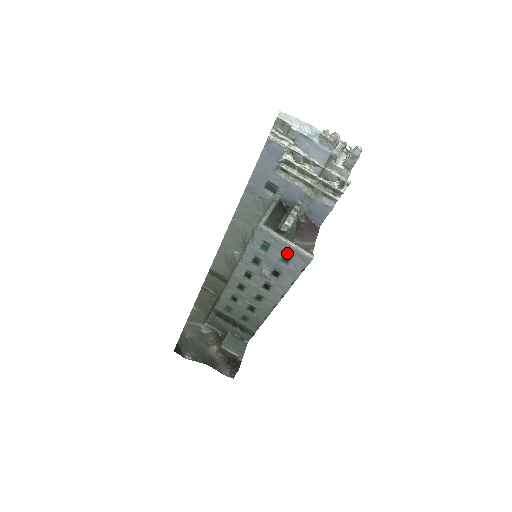
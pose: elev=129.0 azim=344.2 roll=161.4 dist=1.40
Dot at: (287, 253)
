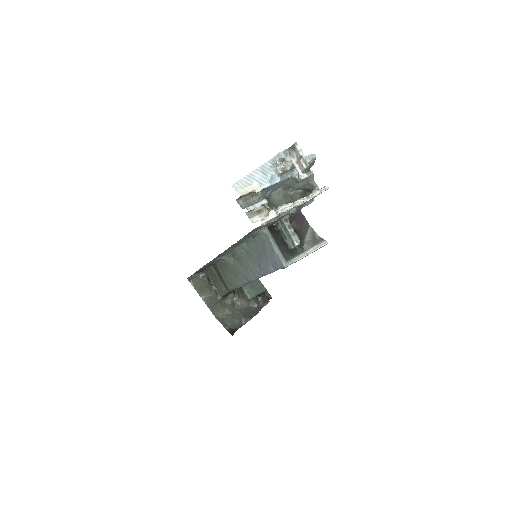
Dot at: occluded
